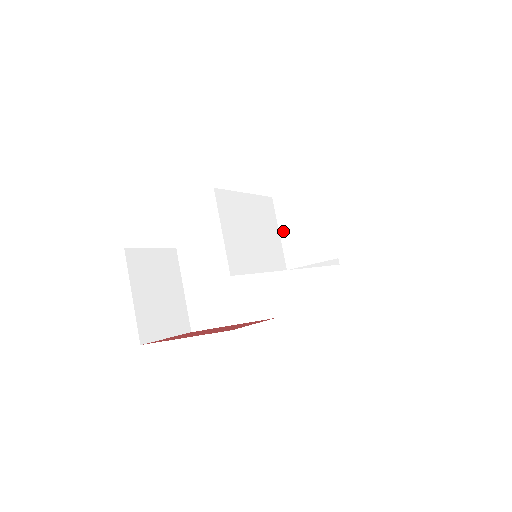
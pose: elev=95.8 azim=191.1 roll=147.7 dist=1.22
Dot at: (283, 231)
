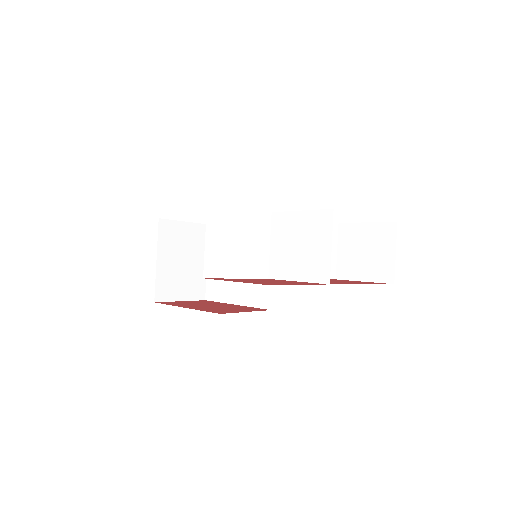
Dot at: (273, 244)
